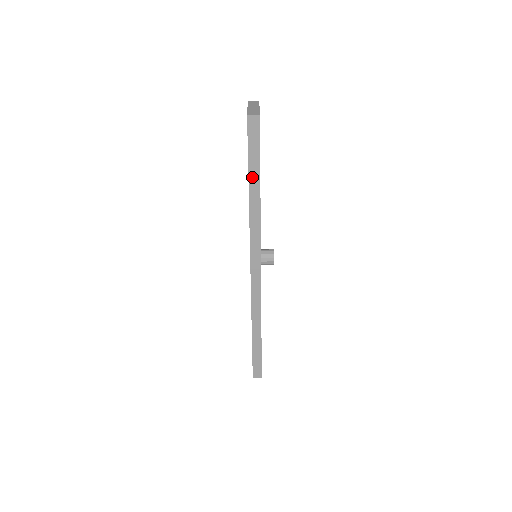
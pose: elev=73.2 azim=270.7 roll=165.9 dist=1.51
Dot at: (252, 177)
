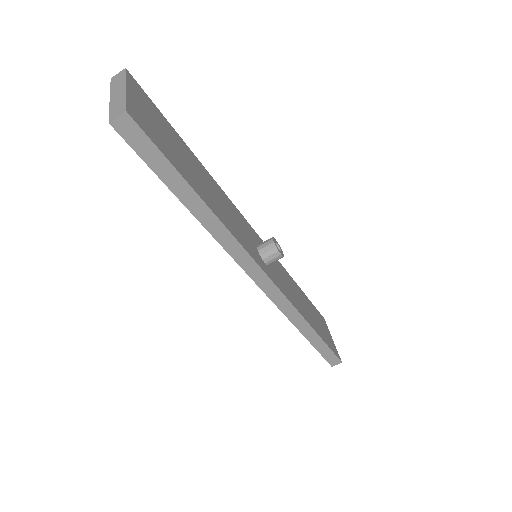
Dot at: (180, 193)
